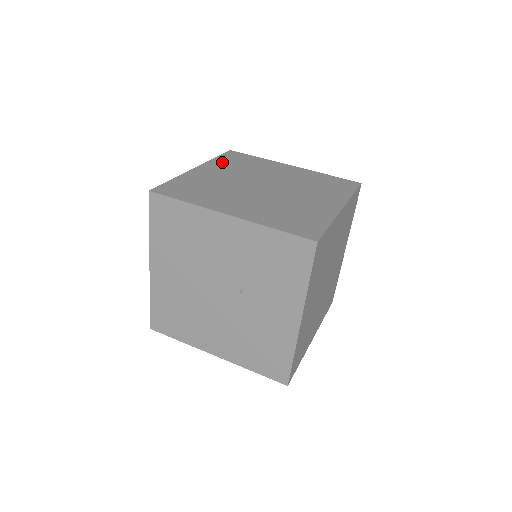
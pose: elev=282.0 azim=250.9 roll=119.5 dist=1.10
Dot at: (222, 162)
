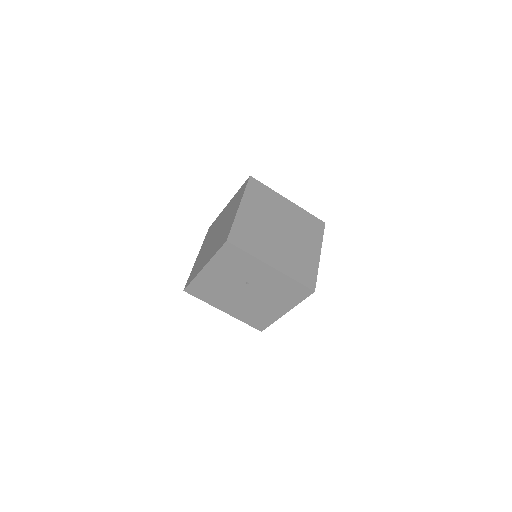
Dot at: (205, 240)
